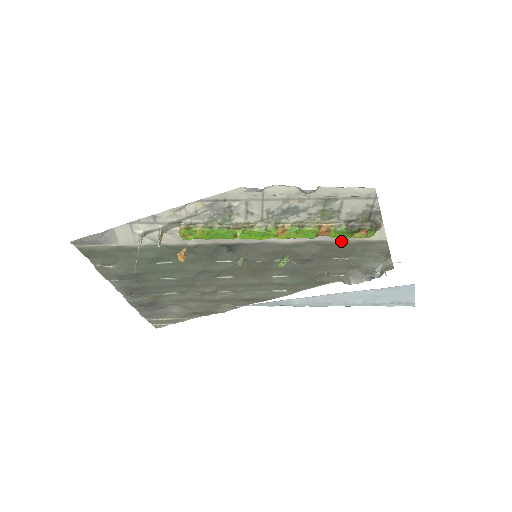
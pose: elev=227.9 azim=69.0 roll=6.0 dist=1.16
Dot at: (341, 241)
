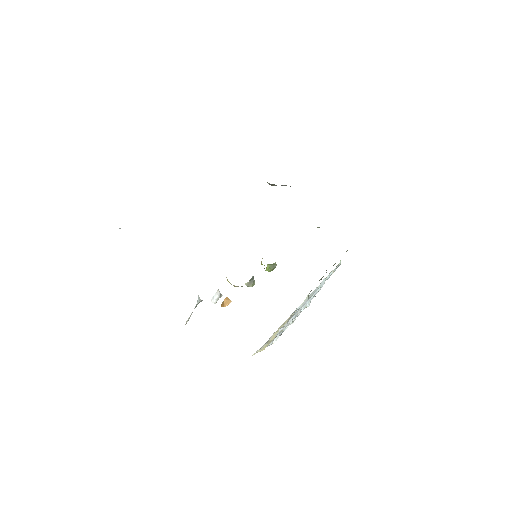
Dot at: occluded
